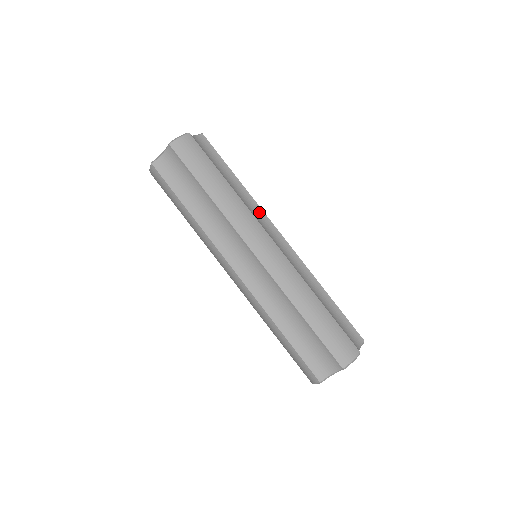
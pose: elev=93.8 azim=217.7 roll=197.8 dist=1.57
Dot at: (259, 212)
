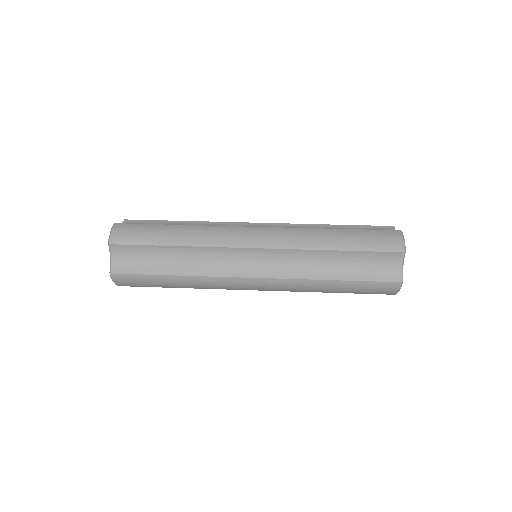
Dot at: occluded
